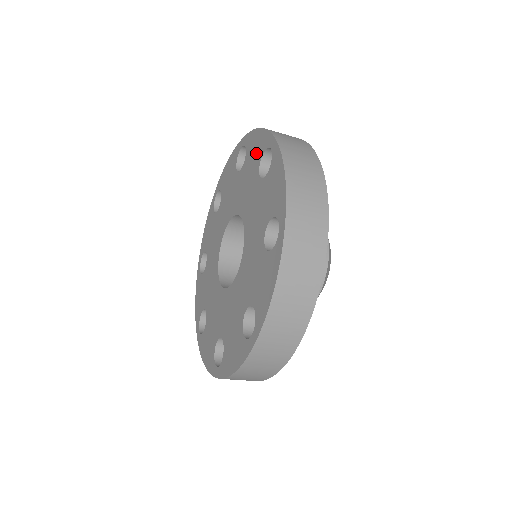
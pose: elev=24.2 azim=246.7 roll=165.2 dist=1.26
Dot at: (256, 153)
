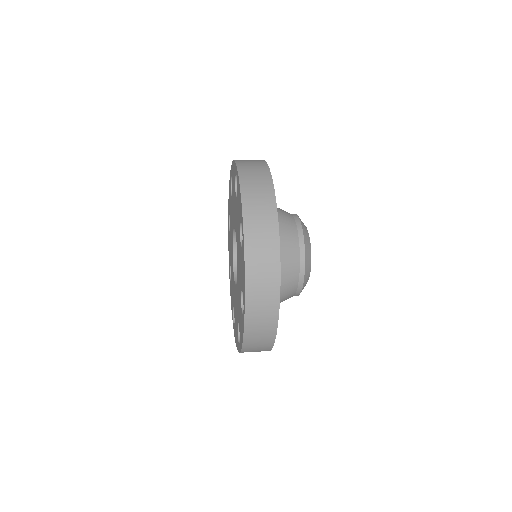
Dot at: (239, 209)
